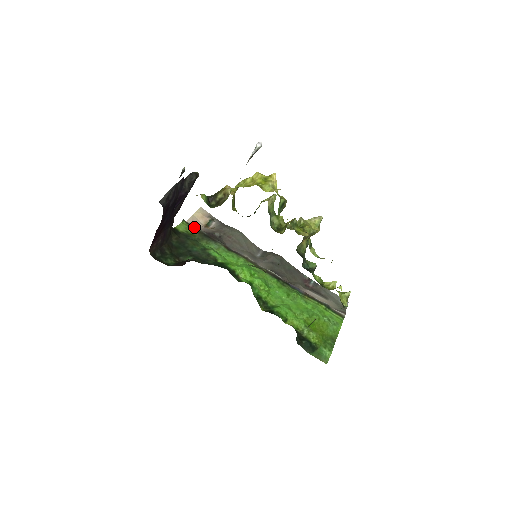
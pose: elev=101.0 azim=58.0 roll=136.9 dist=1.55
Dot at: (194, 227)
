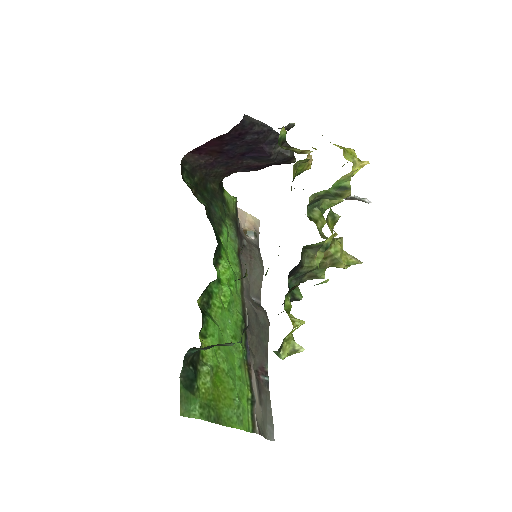
Dot at: (237, 212)
